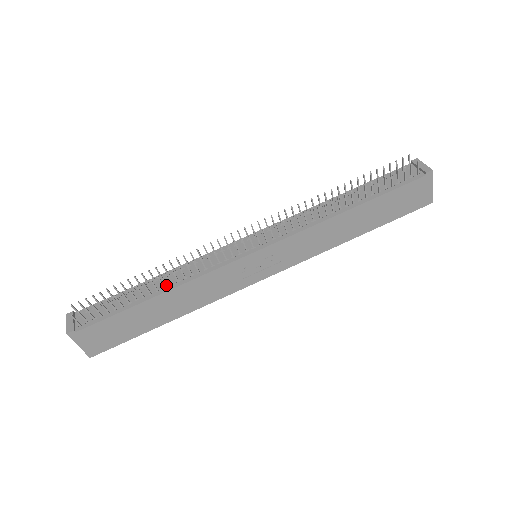
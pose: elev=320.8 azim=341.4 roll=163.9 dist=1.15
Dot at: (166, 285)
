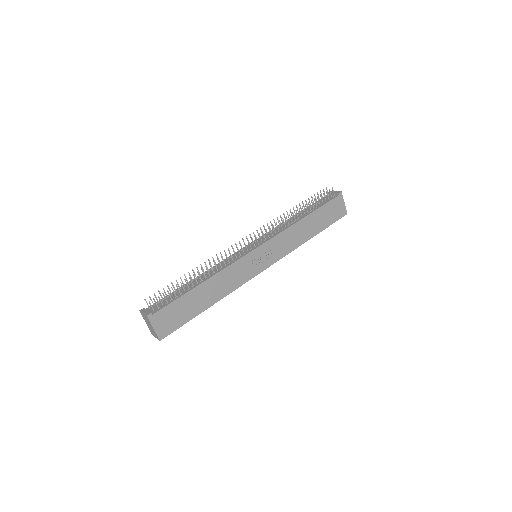
Dot at: (206, 277)
